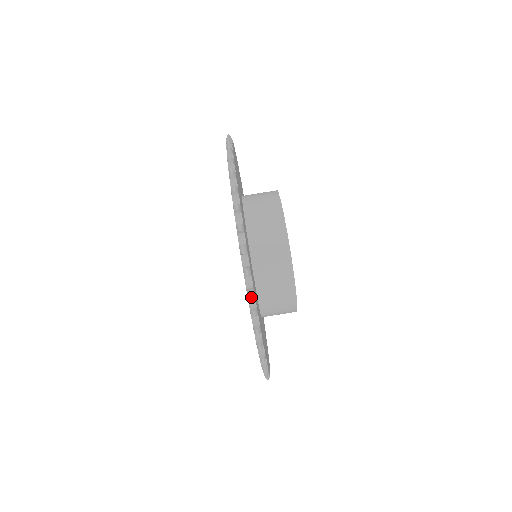
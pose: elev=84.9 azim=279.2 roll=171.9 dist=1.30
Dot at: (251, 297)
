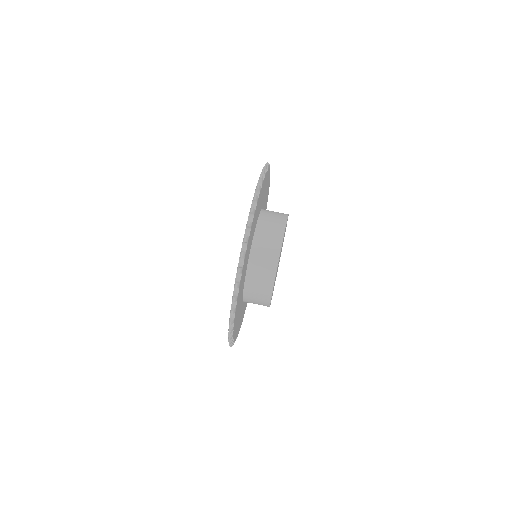
Dot at: (258, 187)
